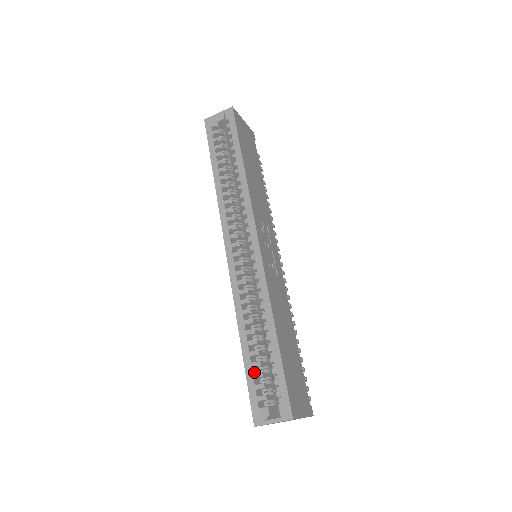
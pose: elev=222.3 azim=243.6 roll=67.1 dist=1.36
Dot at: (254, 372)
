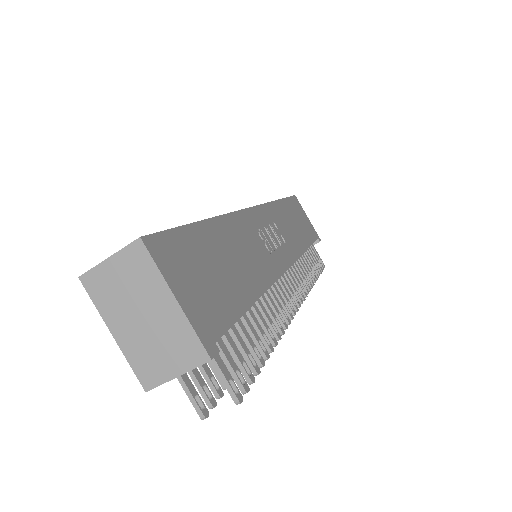
Dot at: occluded
